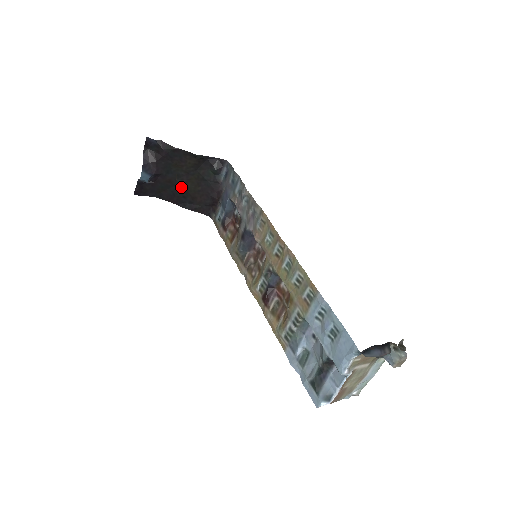
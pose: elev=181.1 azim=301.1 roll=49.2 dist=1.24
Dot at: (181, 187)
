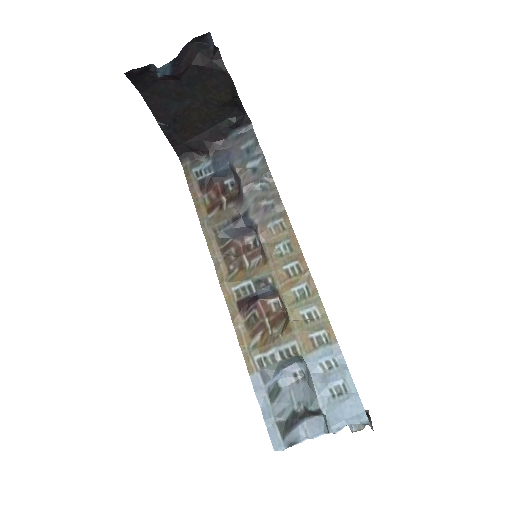
Dot at: (183, 109)
